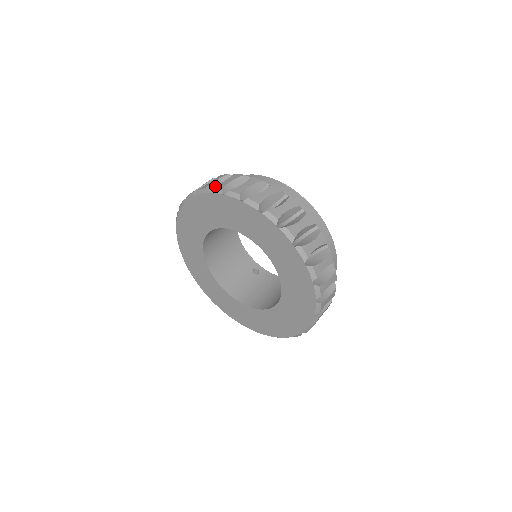
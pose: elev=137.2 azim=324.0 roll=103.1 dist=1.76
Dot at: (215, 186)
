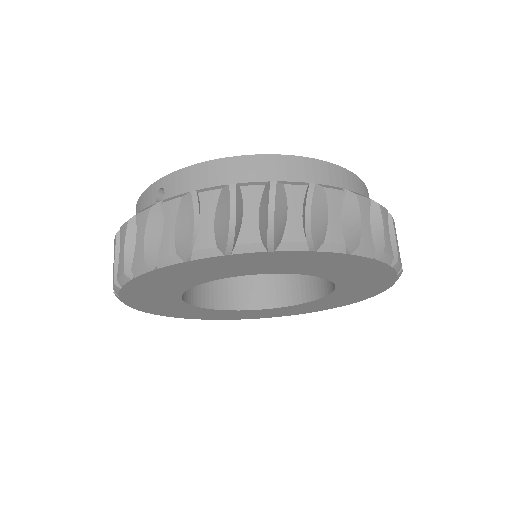
Dot at: (196, 245)
